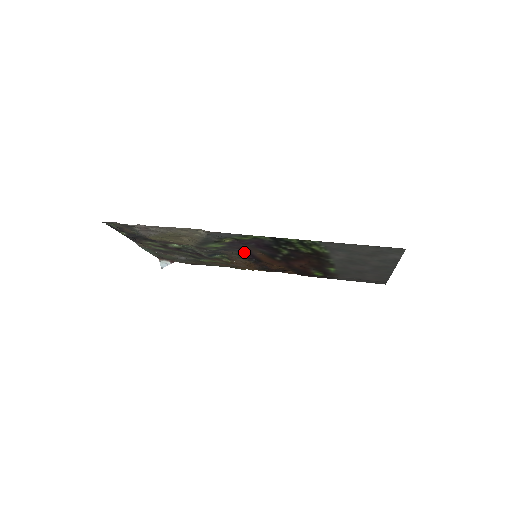
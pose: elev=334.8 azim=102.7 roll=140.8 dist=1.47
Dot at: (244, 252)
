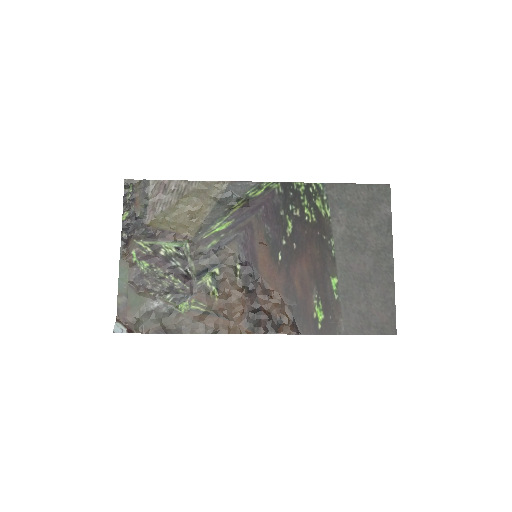
Dot at: (246, 244)
